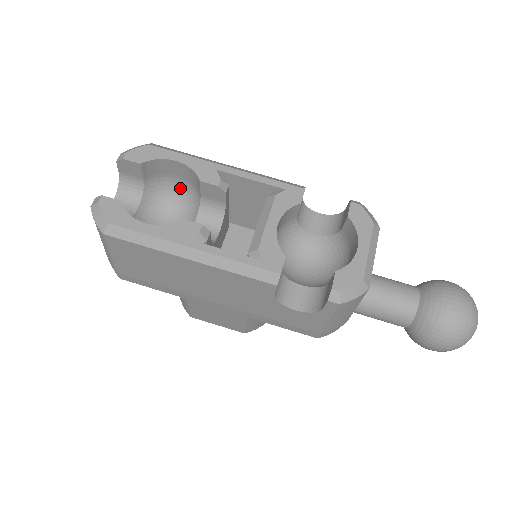
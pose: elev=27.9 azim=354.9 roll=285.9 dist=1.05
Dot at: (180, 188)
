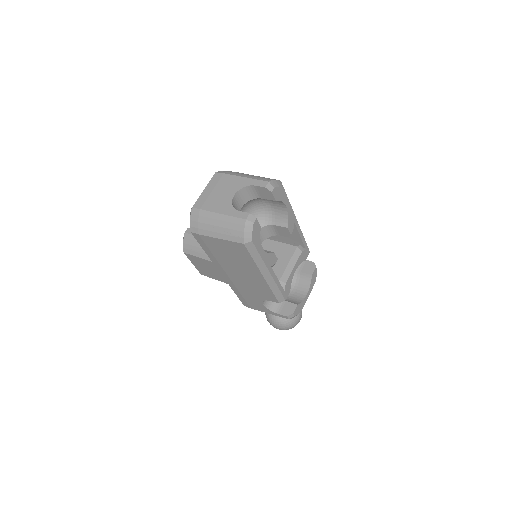
Dot at: (264, 206)
